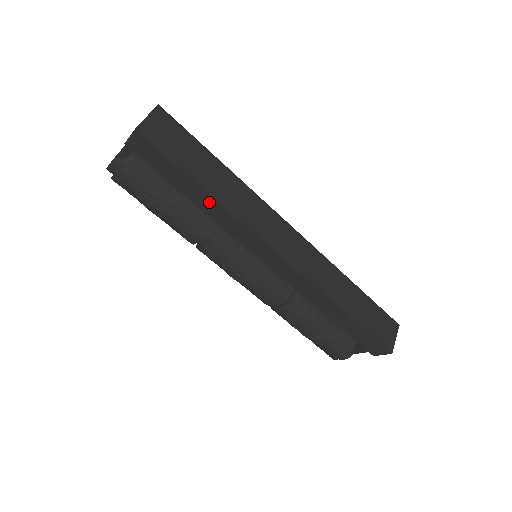
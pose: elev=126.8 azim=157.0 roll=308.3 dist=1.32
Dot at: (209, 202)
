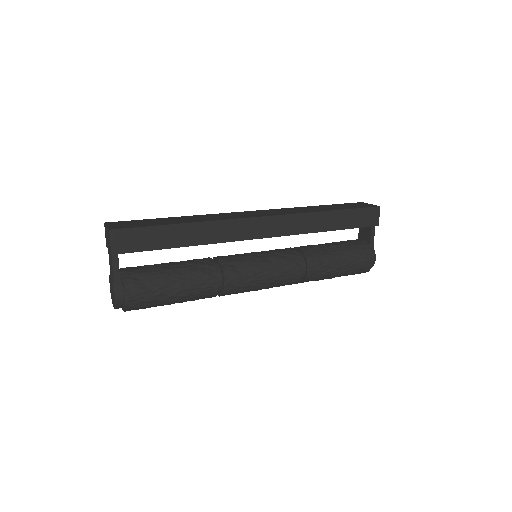
Dot at: (194, 231)
